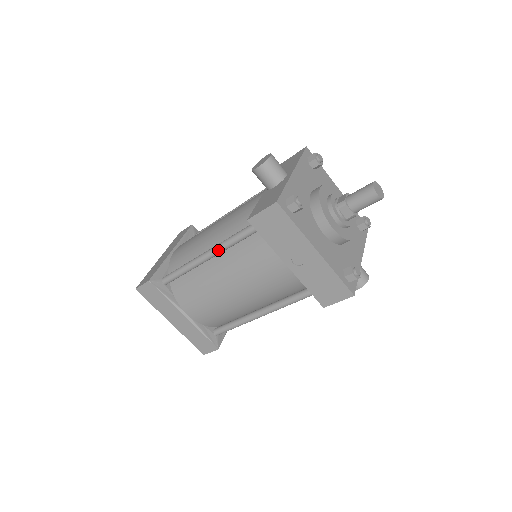
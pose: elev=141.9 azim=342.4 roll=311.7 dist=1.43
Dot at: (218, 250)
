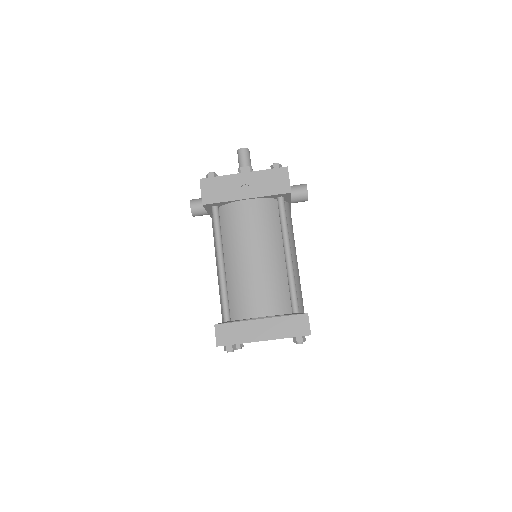
Dot at: (218, 249)
